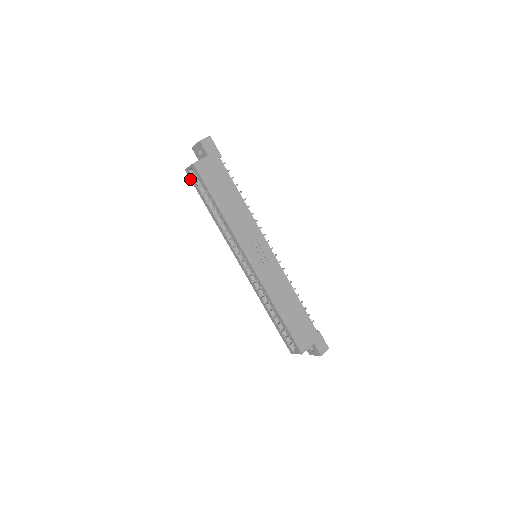
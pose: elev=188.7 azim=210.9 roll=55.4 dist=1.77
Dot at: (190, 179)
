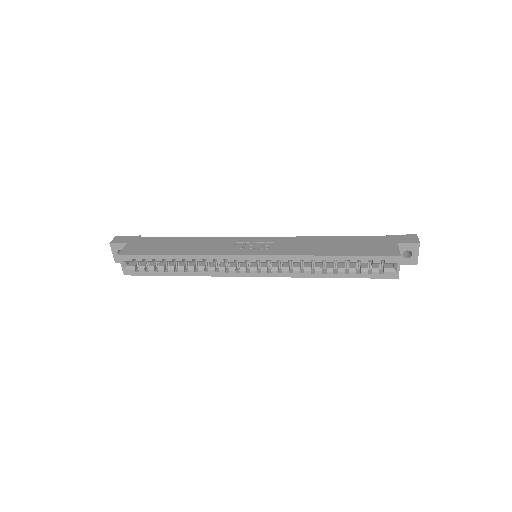
Dot at: occluded
